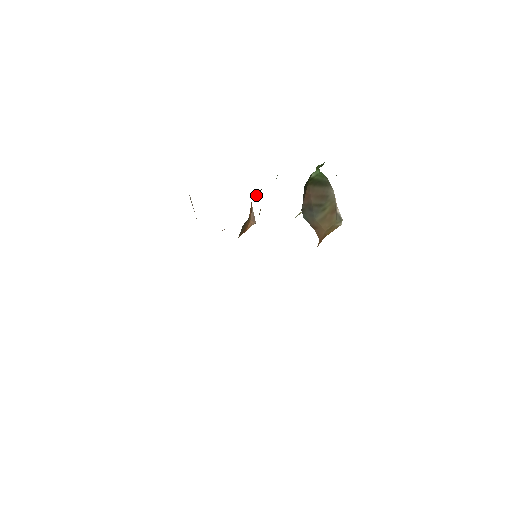
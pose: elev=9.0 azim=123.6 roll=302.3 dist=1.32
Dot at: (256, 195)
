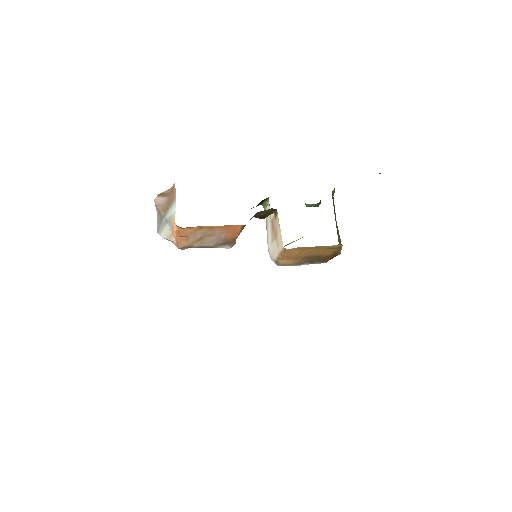
Dot at: (259, 204)
